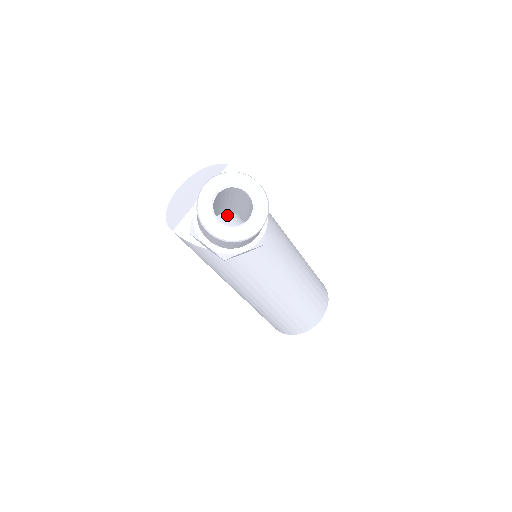
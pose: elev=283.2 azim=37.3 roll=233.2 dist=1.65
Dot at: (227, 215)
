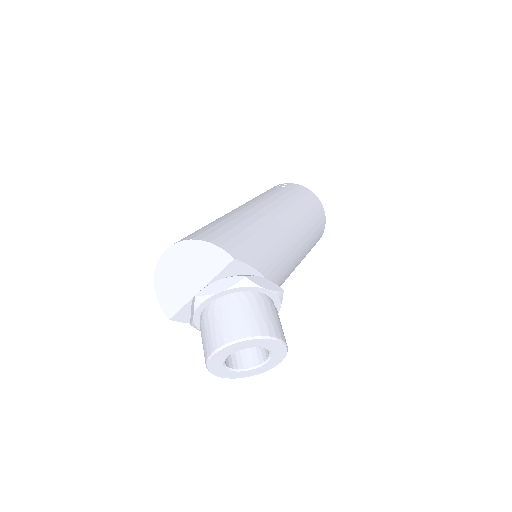
Dot at: occluded
